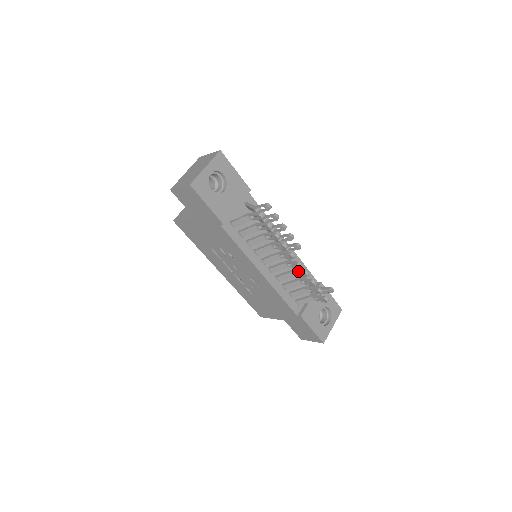
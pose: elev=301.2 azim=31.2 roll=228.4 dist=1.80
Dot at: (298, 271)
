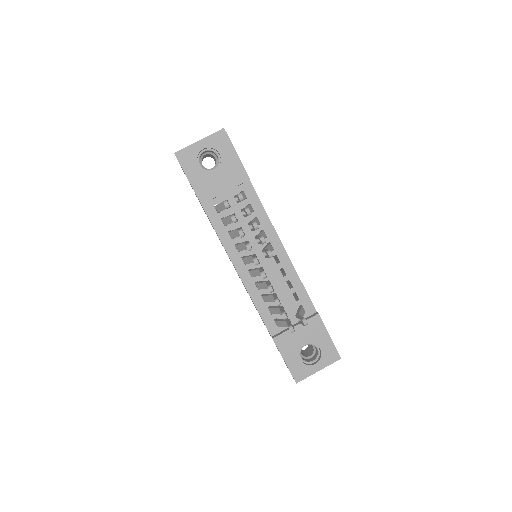
Dot at: (267, 283)
